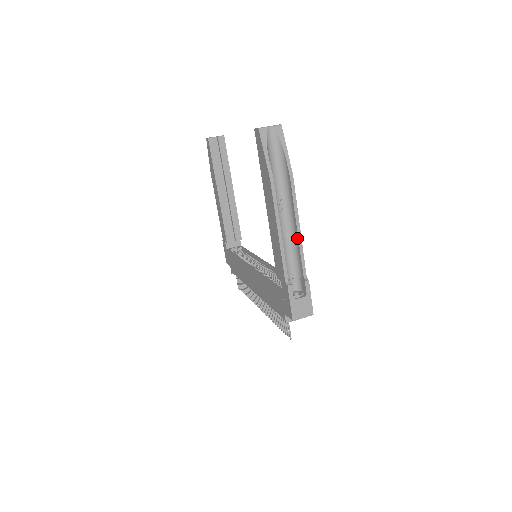
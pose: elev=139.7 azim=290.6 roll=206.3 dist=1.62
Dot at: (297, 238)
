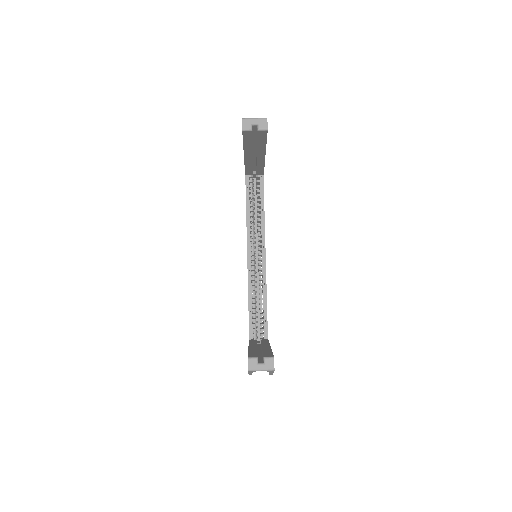
Dot at: occluded
